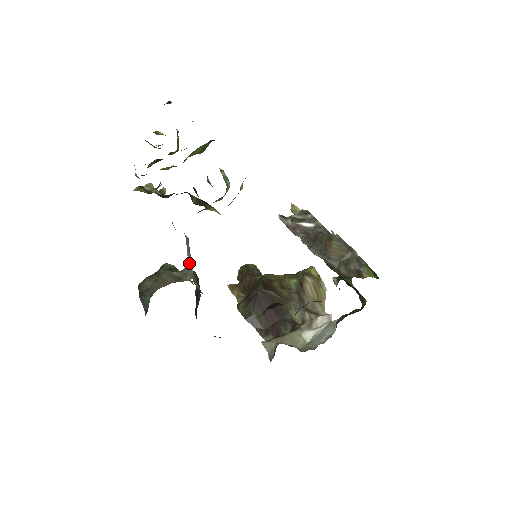
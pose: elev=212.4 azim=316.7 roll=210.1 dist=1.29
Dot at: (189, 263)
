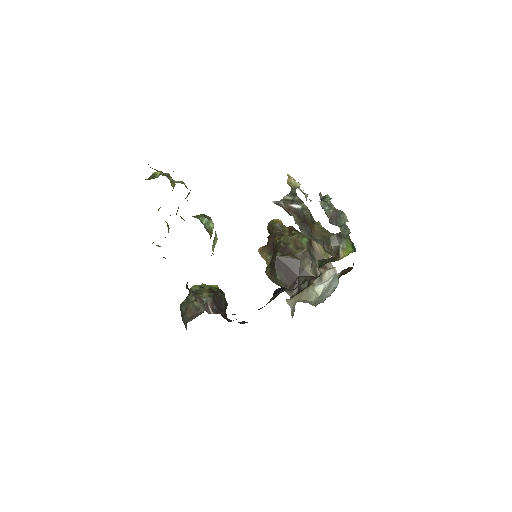
Dot at: occluded
